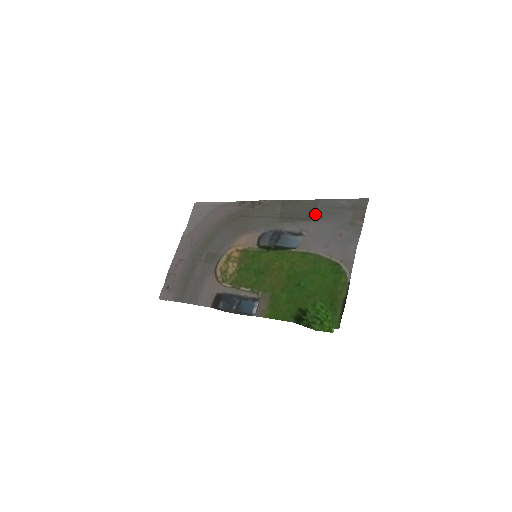
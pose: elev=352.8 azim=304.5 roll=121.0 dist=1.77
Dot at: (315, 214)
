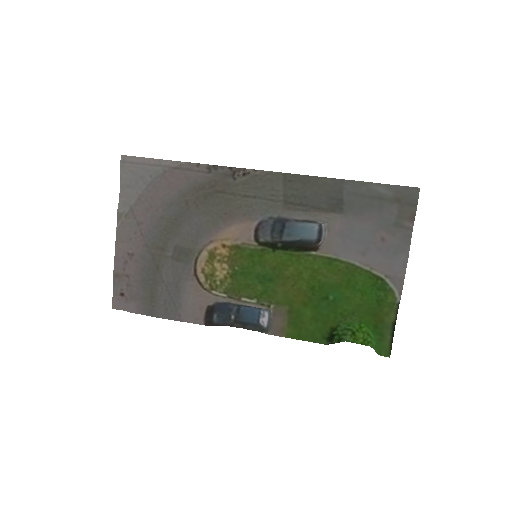
Dot at: (341, 204)
